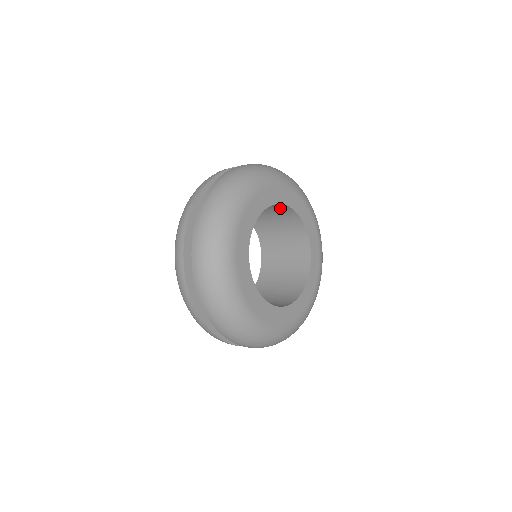
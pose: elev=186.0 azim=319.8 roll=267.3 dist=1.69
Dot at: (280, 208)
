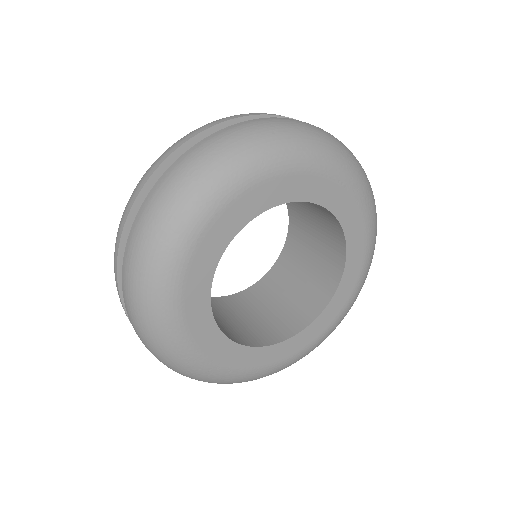
Dot at: (326, 214)
